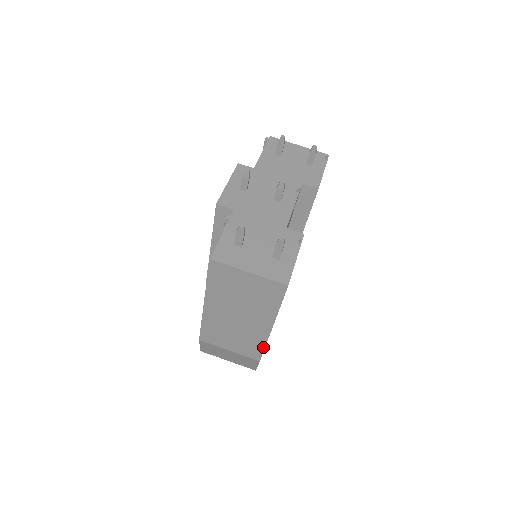
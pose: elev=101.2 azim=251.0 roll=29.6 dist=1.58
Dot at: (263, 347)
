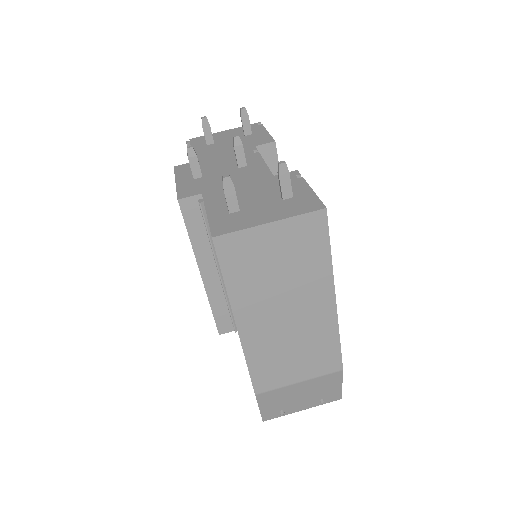
Dot at: (337, 342)
